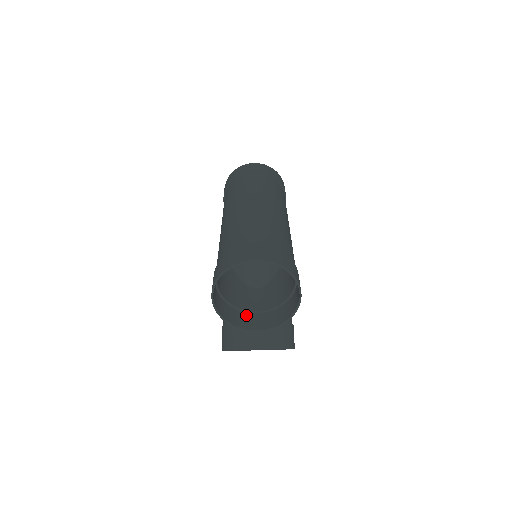
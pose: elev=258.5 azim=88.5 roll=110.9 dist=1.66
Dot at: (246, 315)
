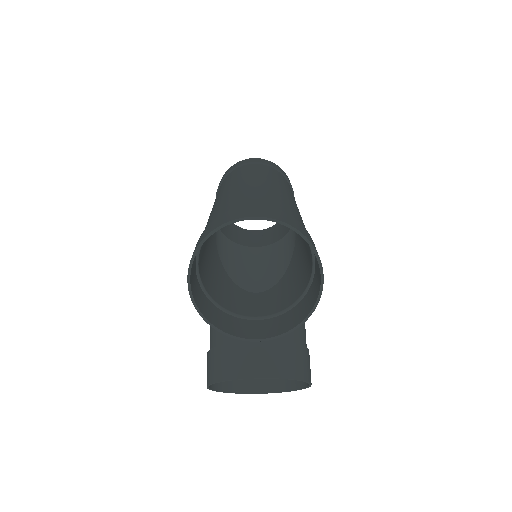
Dot at: (241, 321)
